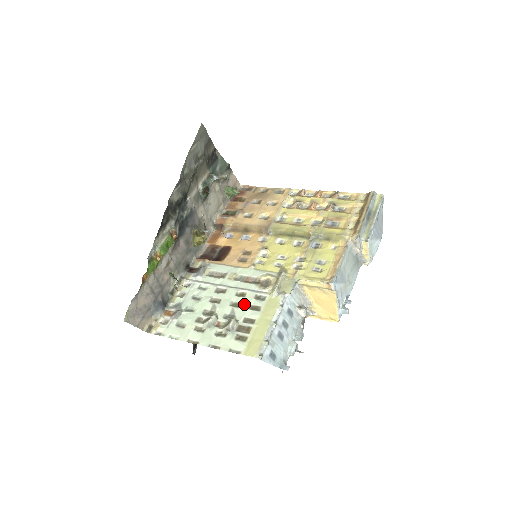
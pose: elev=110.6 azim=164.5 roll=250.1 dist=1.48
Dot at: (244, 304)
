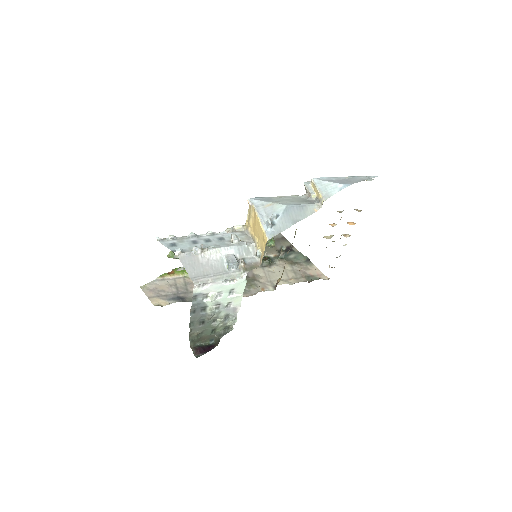
Dot at: occluded
